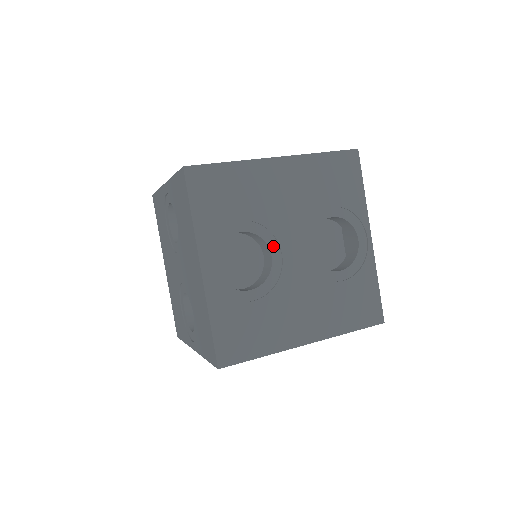
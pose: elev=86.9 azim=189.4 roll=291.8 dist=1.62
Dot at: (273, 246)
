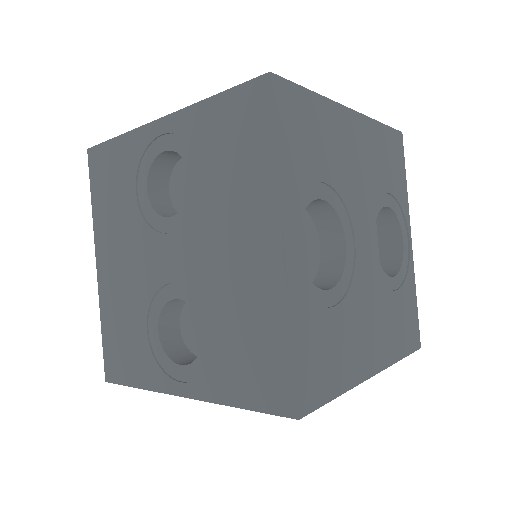
Dot at: (347, 229)
